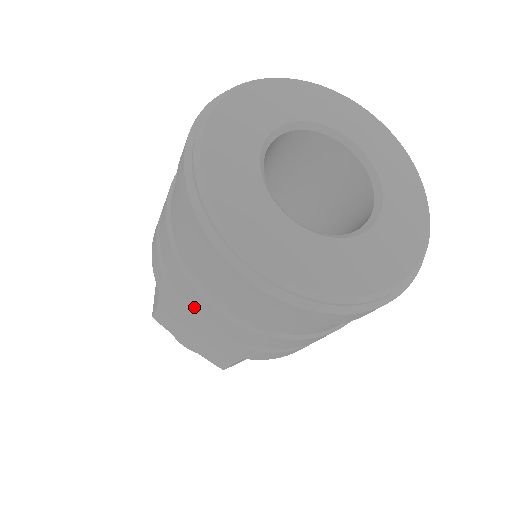
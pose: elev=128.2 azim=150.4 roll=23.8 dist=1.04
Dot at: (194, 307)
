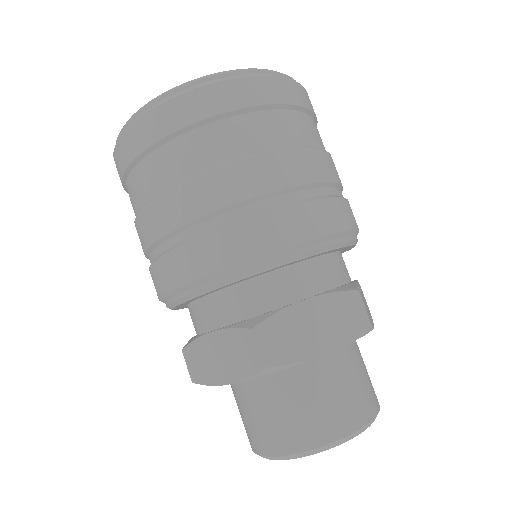
Dot at: (149, 237)
